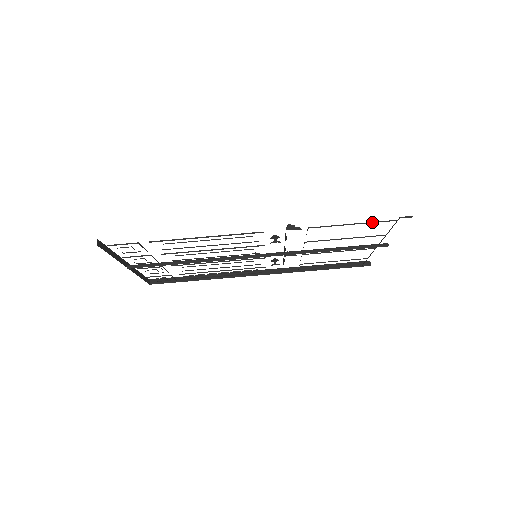
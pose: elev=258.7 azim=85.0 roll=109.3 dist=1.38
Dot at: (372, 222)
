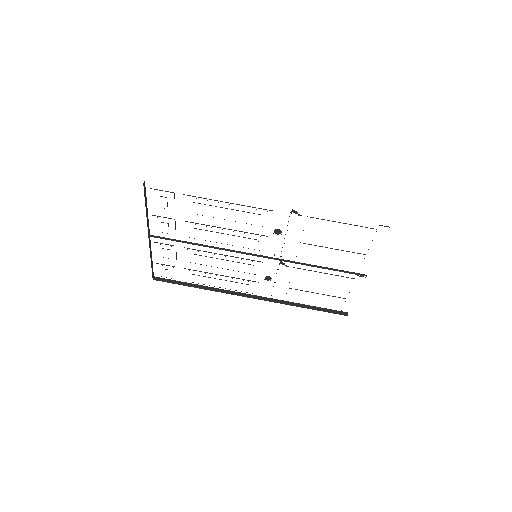
Dot at: (357, 225)
